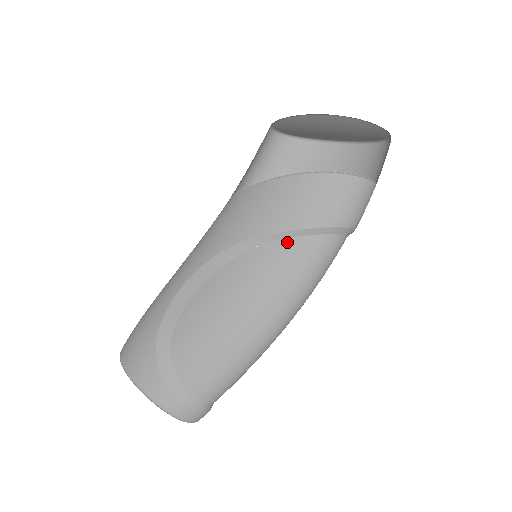
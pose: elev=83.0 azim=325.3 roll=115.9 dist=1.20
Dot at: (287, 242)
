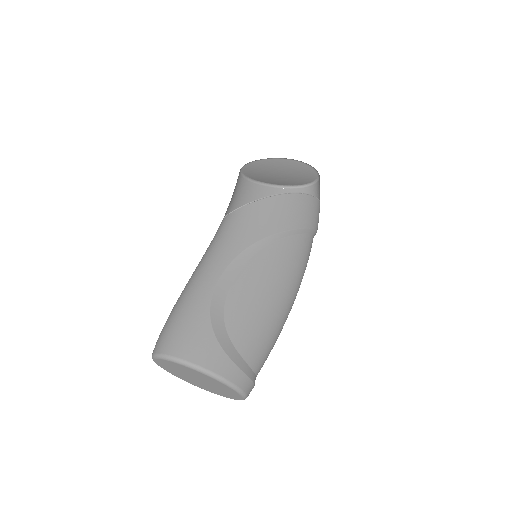
Dot at: (292, 238)
